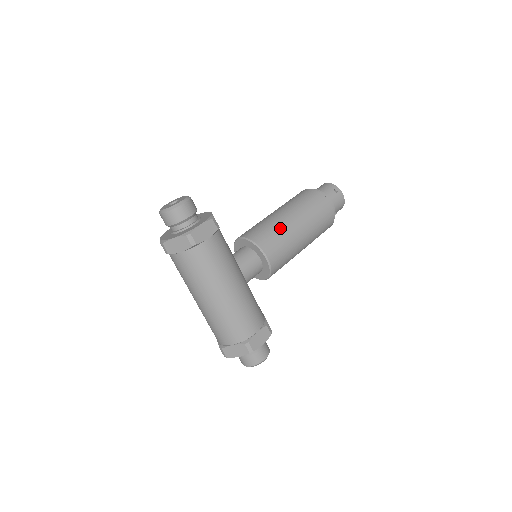
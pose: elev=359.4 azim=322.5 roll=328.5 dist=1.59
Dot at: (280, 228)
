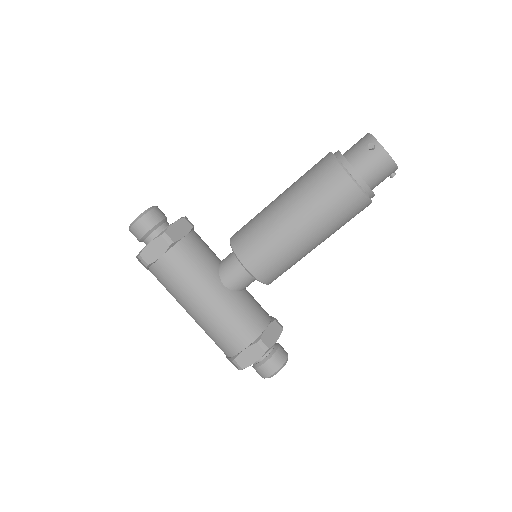
Dot at: (265, 225)
